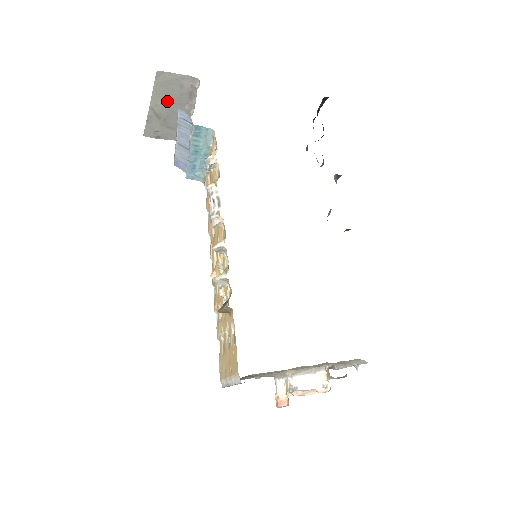
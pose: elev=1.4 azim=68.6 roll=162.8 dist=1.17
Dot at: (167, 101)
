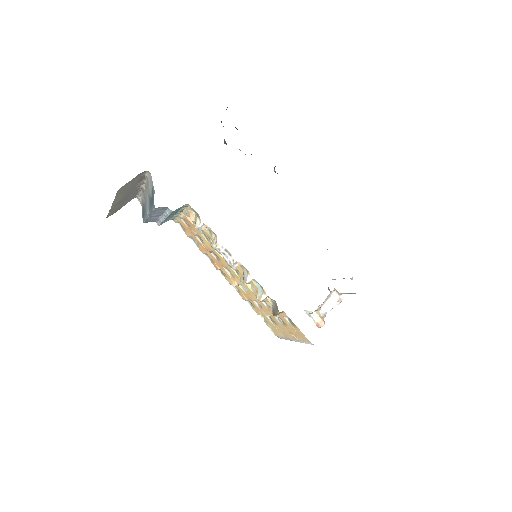
Dot at: (124, 194)
